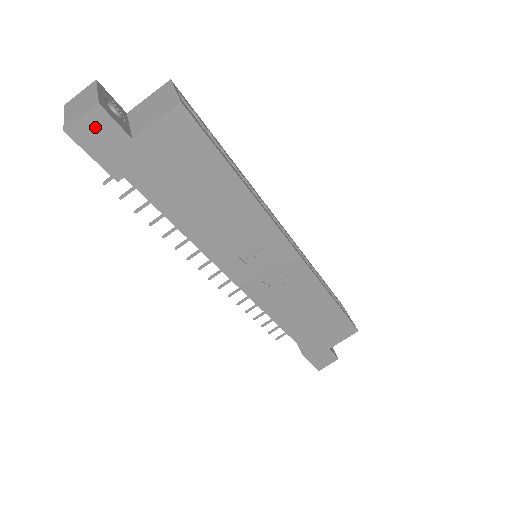
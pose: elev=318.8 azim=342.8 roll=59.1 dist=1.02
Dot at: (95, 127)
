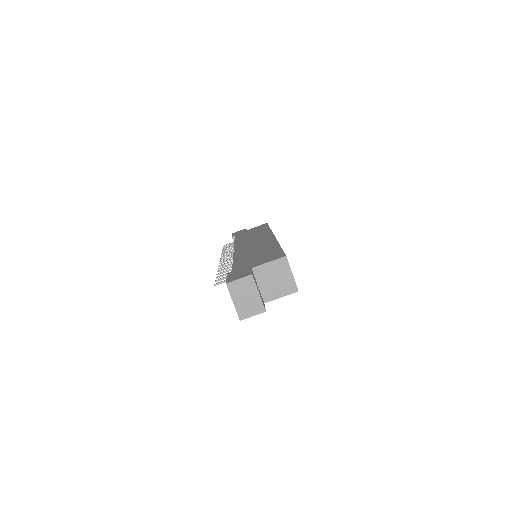
Dot at: occluded
